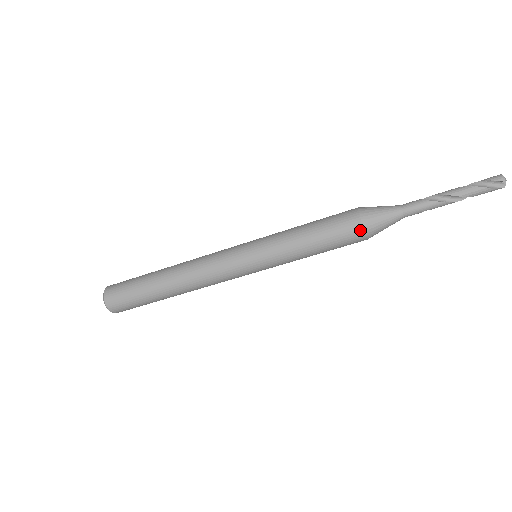
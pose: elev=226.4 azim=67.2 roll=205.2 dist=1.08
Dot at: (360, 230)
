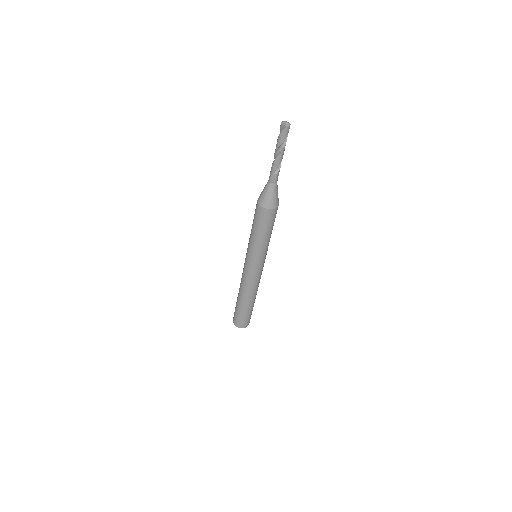
Dot at: (258, 206)
